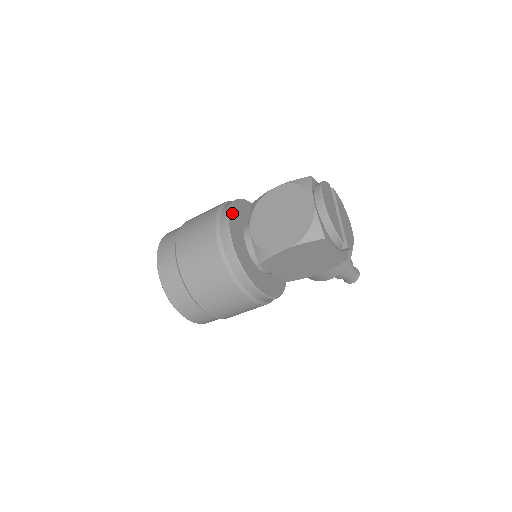
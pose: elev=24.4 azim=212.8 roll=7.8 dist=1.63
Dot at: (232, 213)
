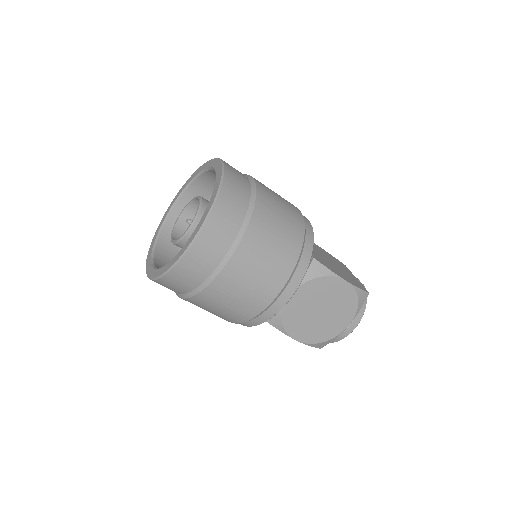
Dot at: (301, 278)
